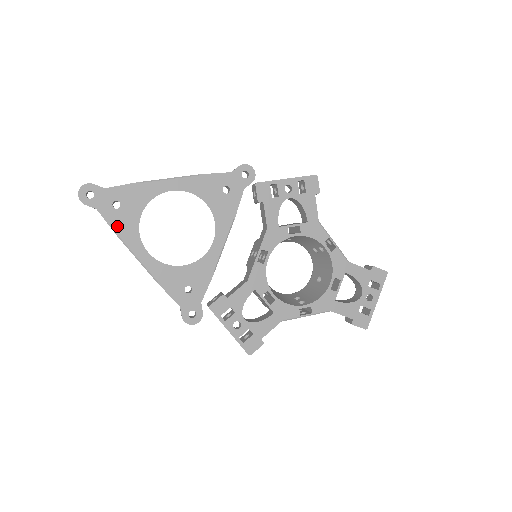
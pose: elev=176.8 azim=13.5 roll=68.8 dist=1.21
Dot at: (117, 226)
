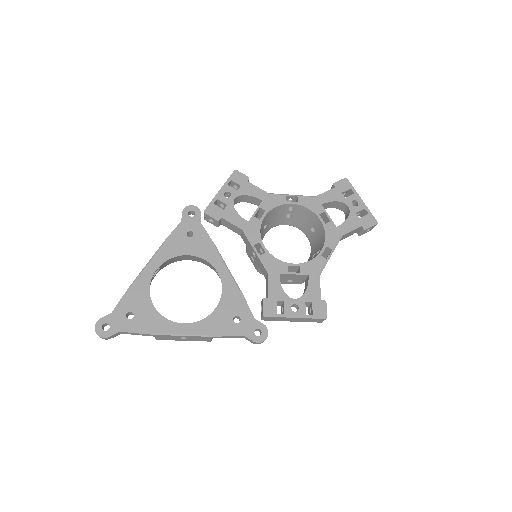
Dot at: (145, 328)
